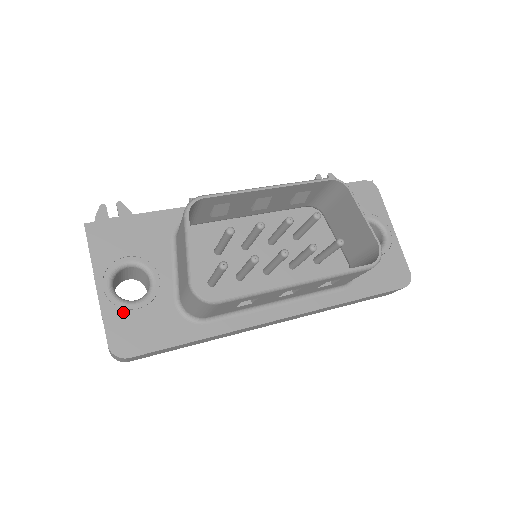
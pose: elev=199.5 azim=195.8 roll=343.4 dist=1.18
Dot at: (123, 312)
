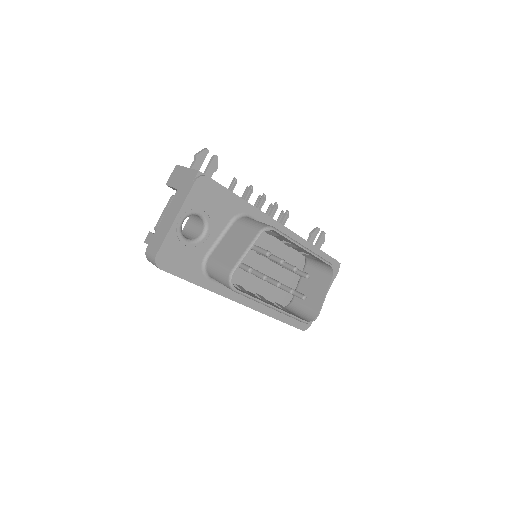
Dot at: (177, 242)
